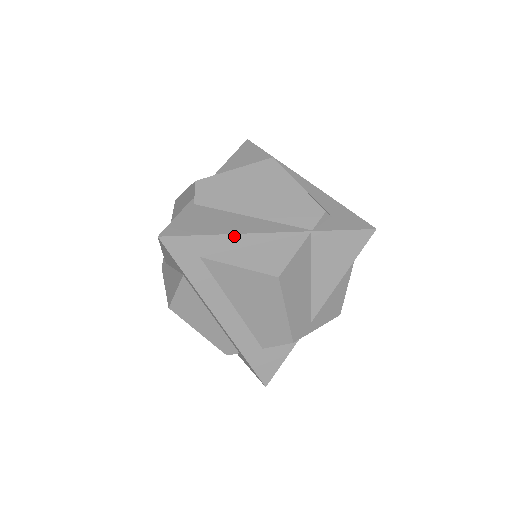
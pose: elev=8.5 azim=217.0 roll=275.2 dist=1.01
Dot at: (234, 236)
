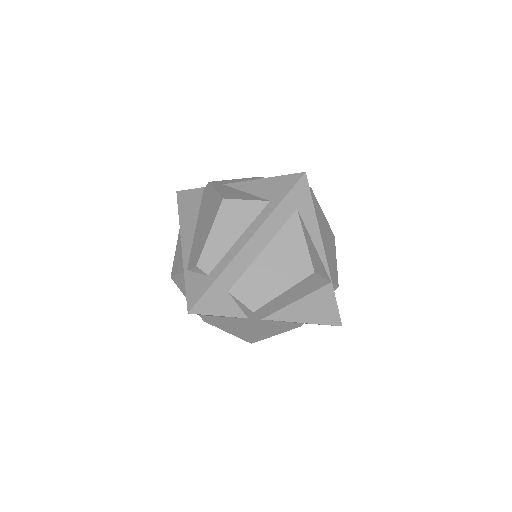
Dot at: (318, 228)
